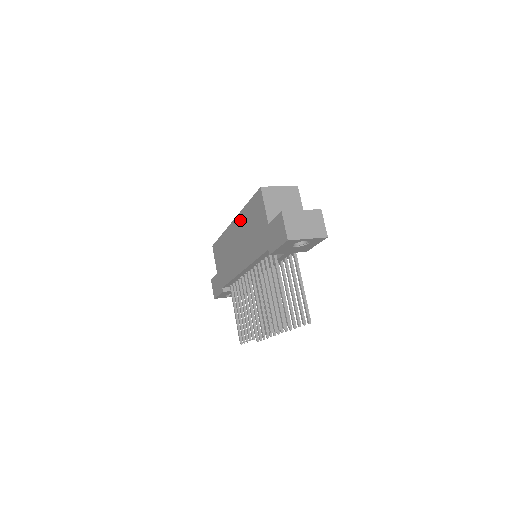
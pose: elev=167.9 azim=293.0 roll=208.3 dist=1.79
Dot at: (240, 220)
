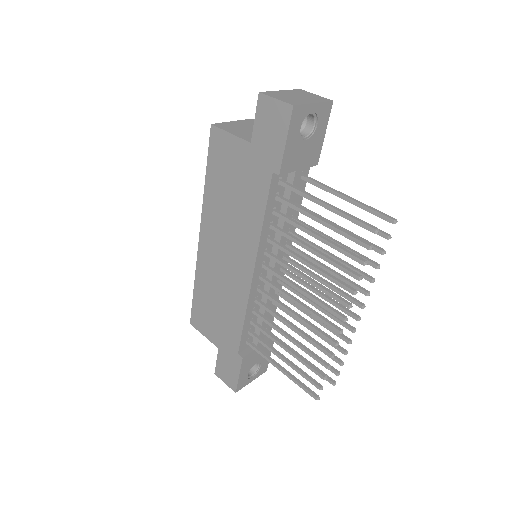
Dot at: (208, 216)
